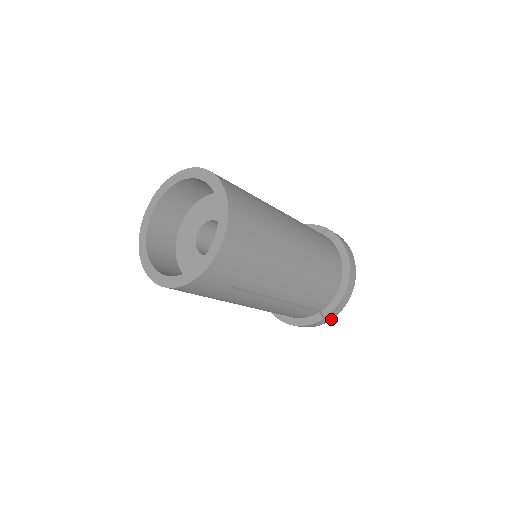
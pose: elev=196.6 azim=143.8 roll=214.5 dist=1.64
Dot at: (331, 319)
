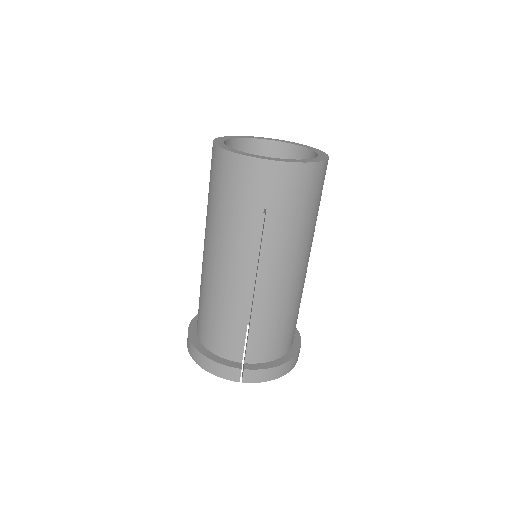
Dot at: (242, 381)
